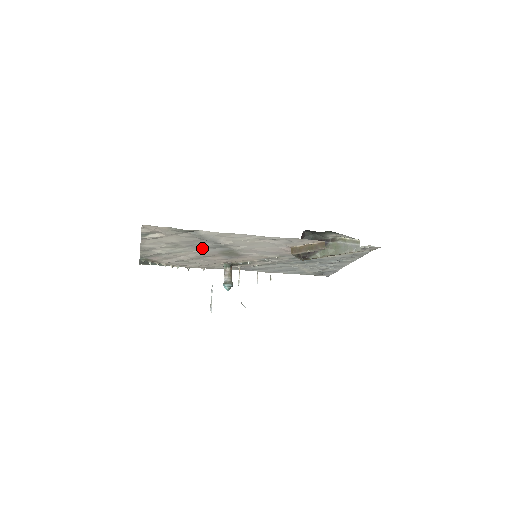
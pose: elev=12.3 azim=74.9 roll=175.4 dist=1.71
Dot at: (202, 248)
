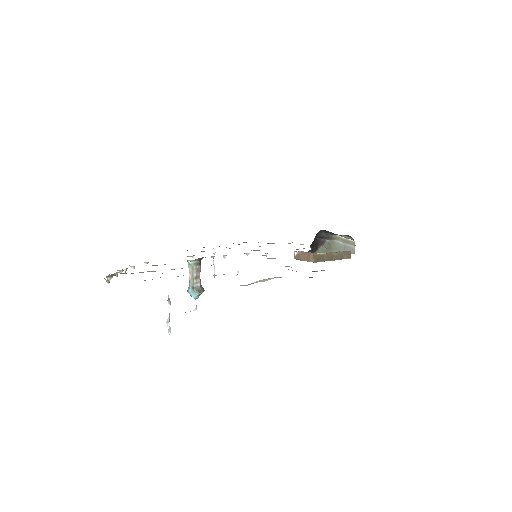
Dot at: occluded
